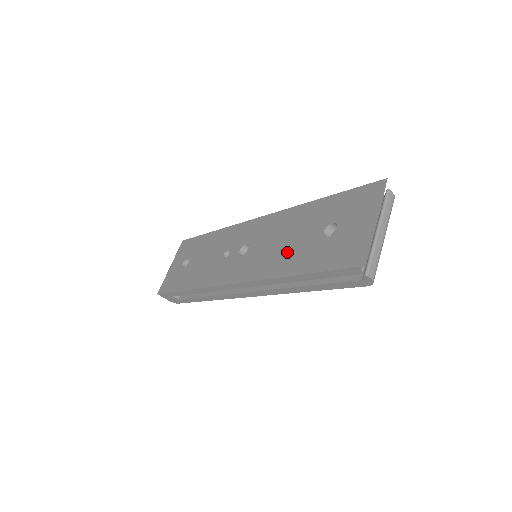
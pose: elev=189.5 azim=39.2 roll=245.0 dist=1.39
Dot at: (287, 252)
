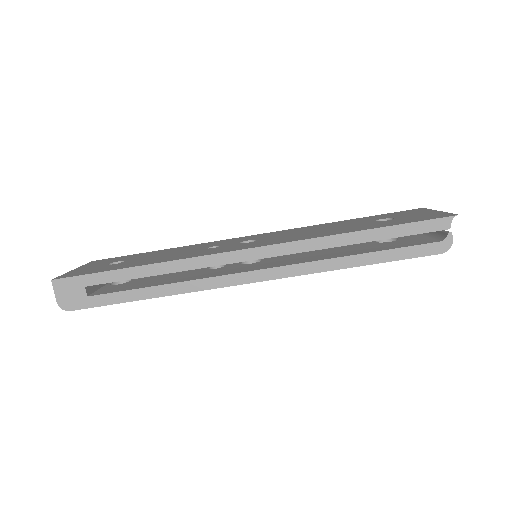
Dot at: (333, 230)
